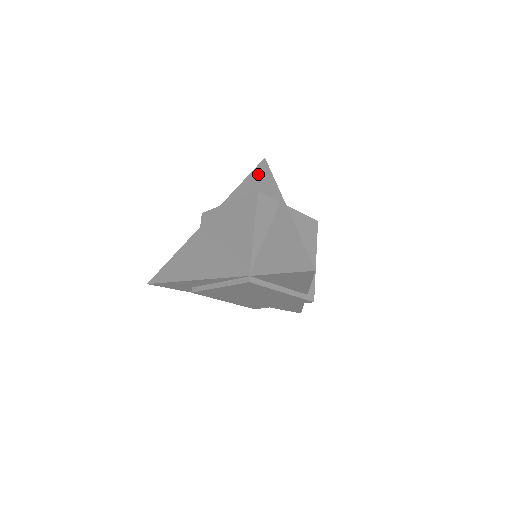
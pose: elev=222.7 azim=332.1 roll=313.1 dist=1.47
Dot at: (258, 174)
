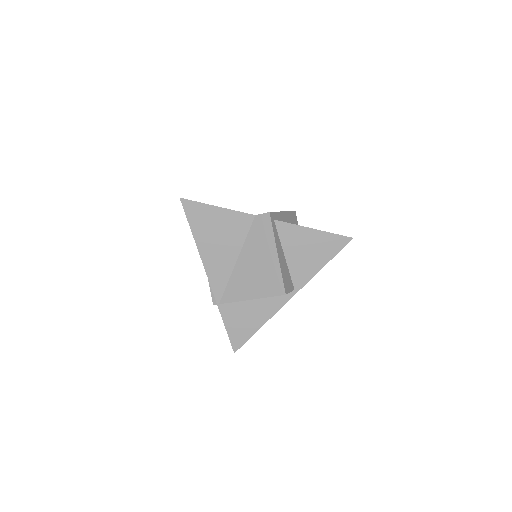
Dot at: (329, 245)
